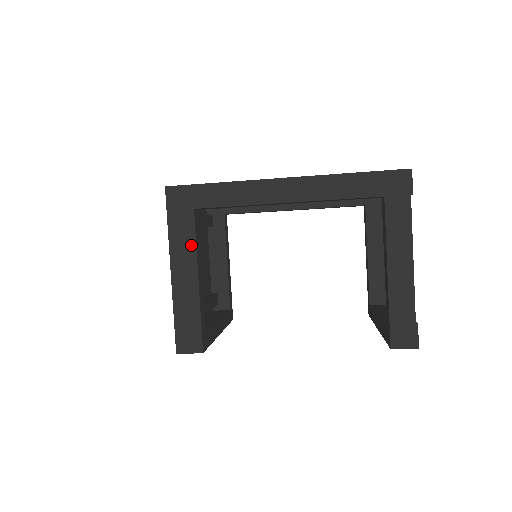
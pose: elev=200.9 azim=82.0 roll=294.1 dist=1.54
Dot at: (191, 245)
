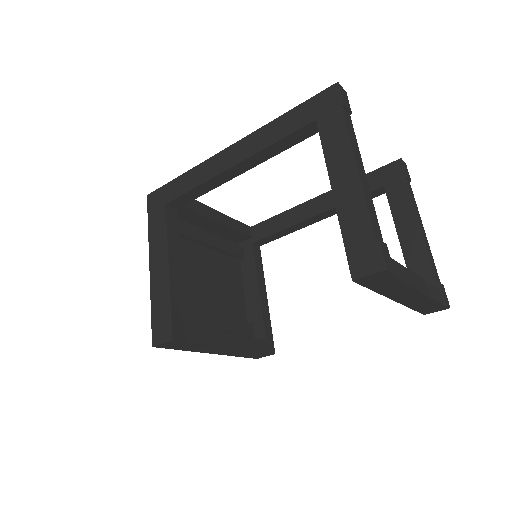
Dot at: (163, 236)
